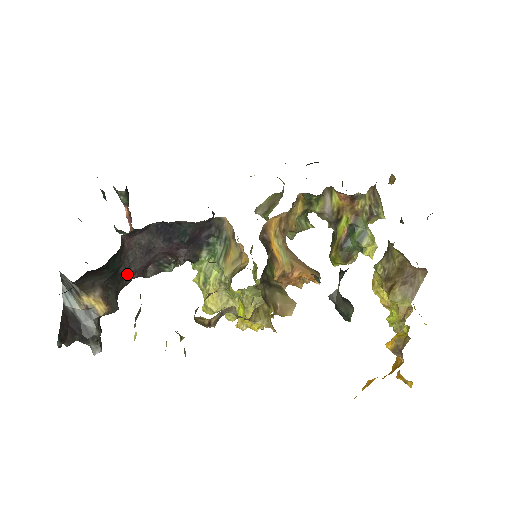
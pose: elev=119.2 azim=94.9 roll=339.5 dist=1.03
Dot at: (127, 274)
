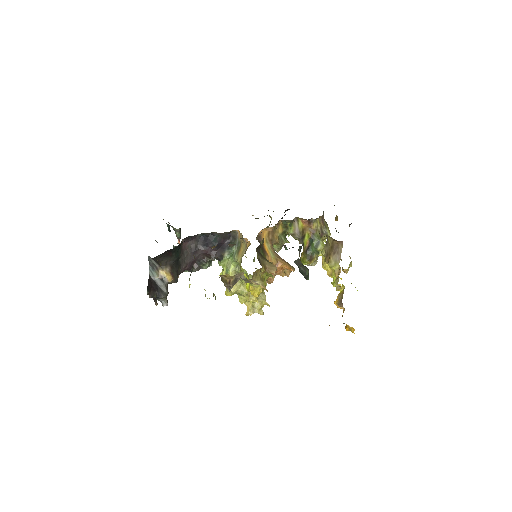
Dot at: (183, 264)
